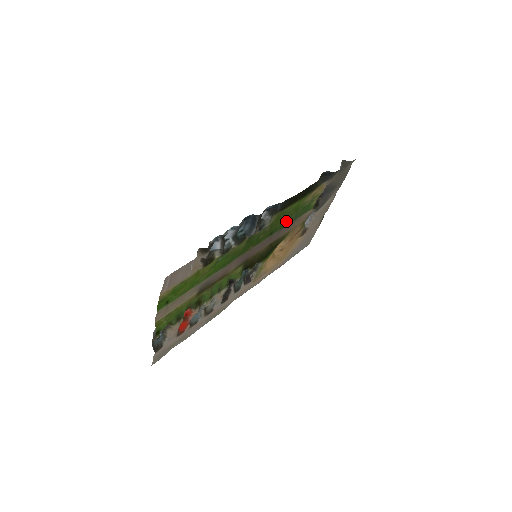
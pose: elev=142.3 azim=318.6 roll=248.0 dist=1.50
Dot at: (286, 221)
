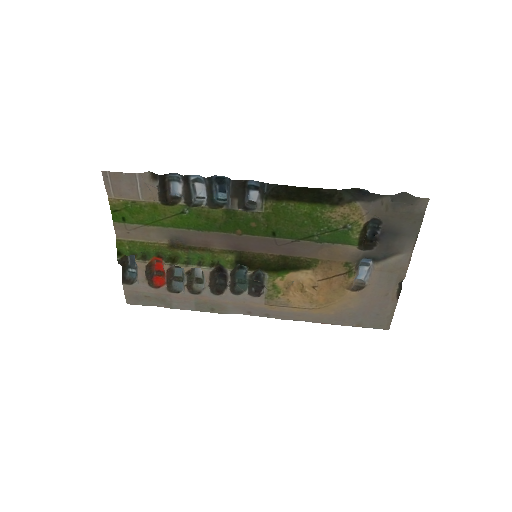
Dot at: (299, 231)
